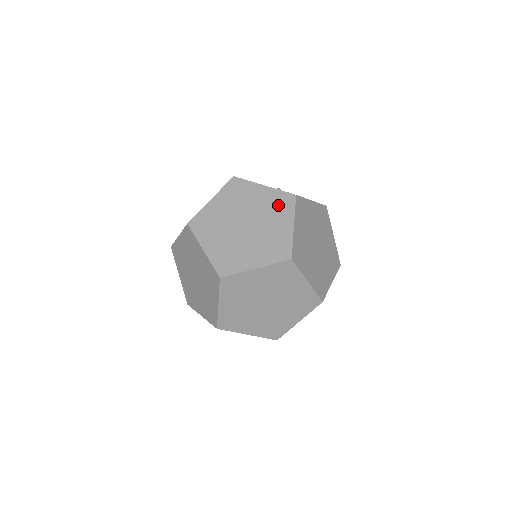
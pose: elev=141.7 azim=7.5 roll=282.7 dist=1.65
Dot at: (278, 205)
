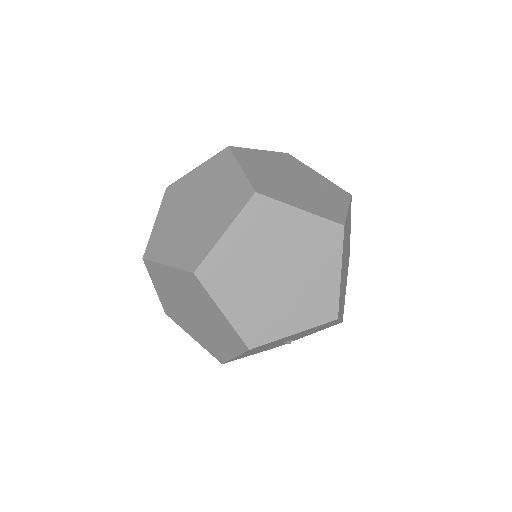
Dot at: (216, 168)
